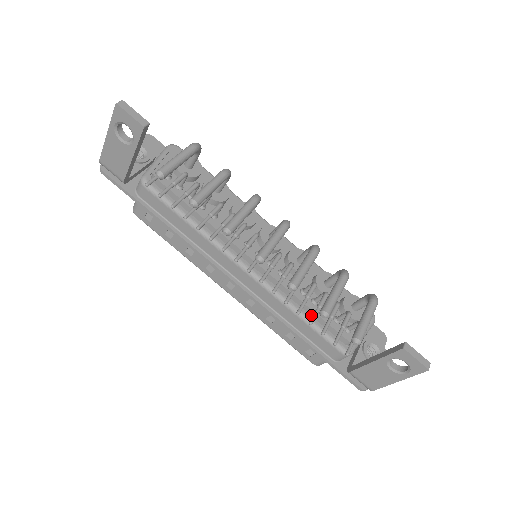
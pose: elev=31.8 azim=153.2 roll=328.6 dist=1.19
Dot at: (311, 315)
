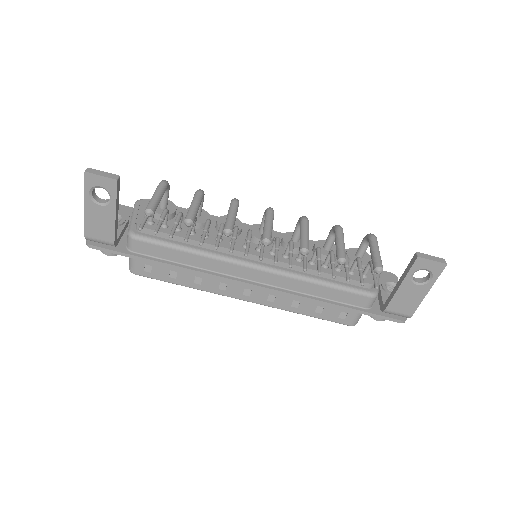
Dot at: (328, 279)
